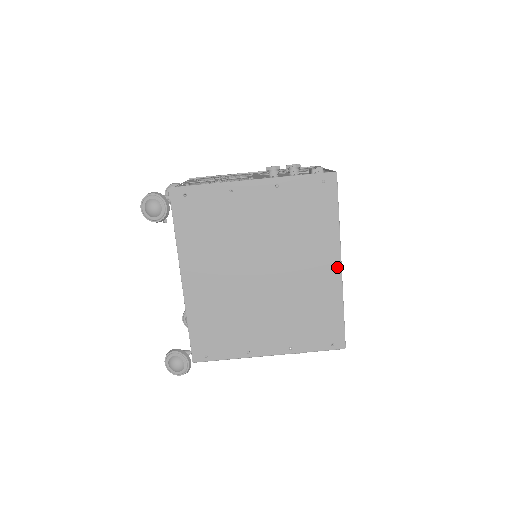
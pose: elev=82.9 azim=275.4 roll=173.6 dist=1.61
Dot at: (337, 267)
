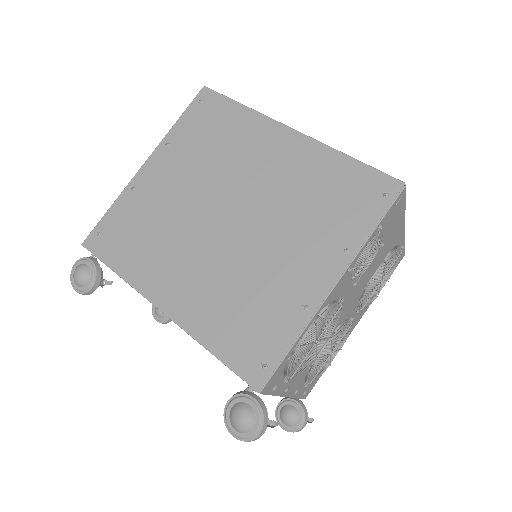
Dot at: (291, 135)
